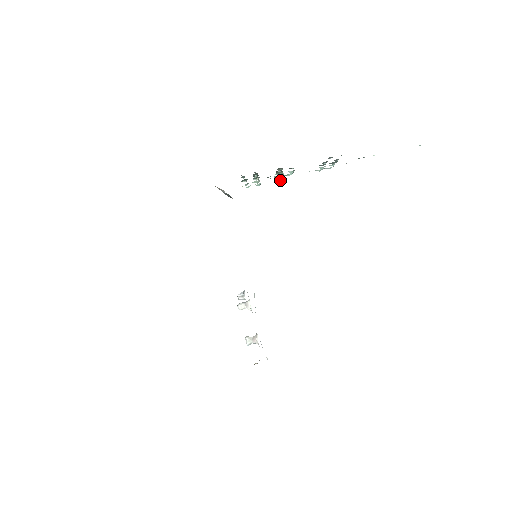
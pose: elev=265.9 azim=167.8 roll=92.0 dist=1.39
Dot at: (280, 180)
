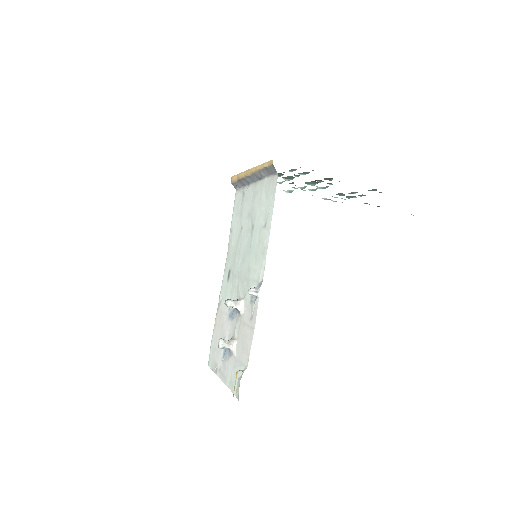
Dot at: (287, 191)
